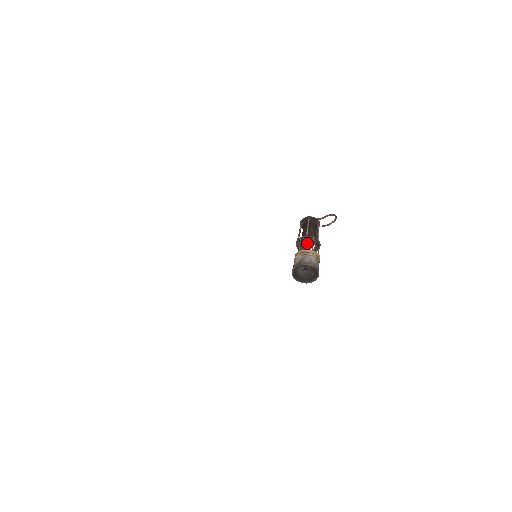
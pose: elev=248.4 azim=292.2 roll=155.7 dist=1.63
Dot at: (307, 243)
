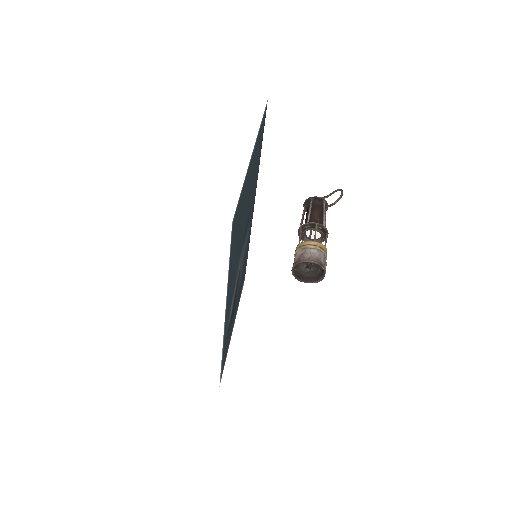
Dot at: (309, 232)
